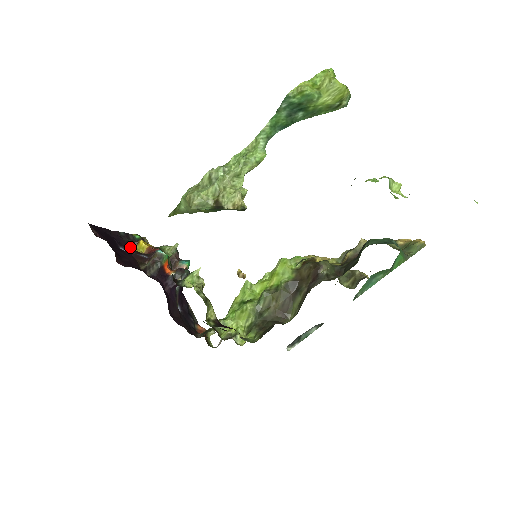
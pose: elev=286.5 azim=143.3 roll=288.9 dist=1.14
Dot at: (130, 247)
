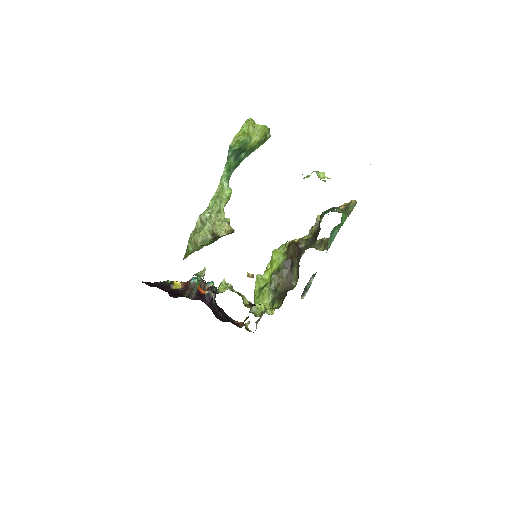
Dot at: occluded
